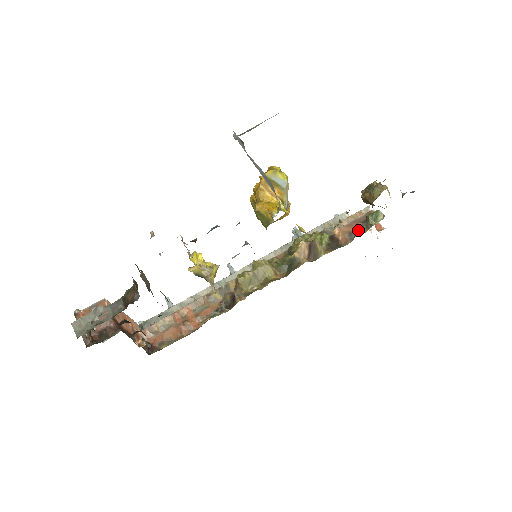
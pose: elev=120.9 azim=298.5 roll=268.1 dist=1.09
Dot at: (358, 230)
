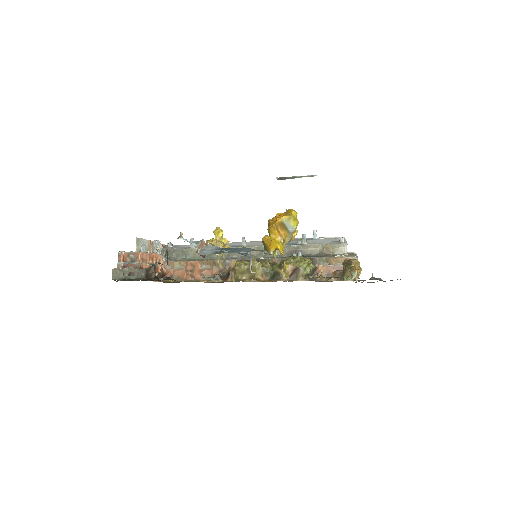
Dot at: (334, 276)
